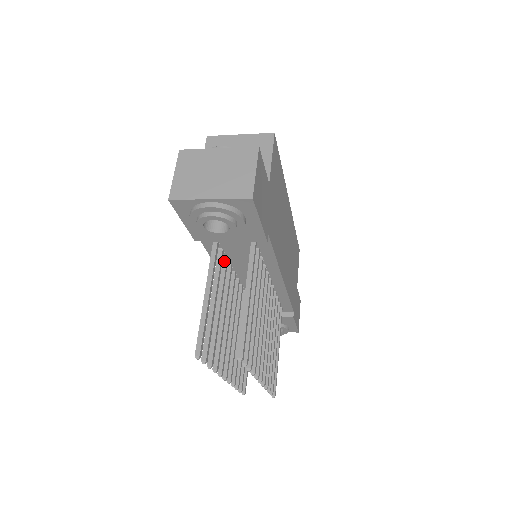
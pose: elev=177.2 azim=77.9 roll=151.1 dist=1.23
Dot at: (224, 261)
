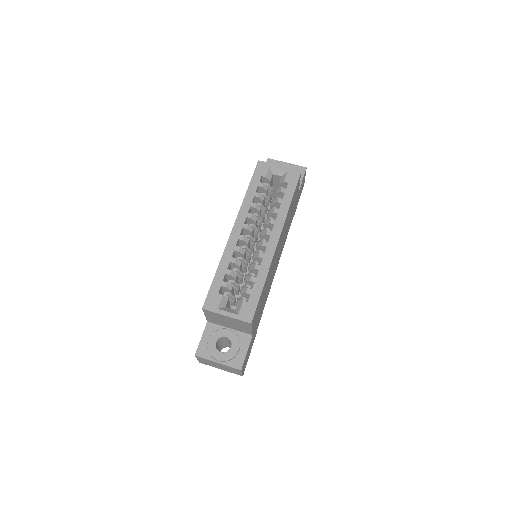
Dot at: occluded
